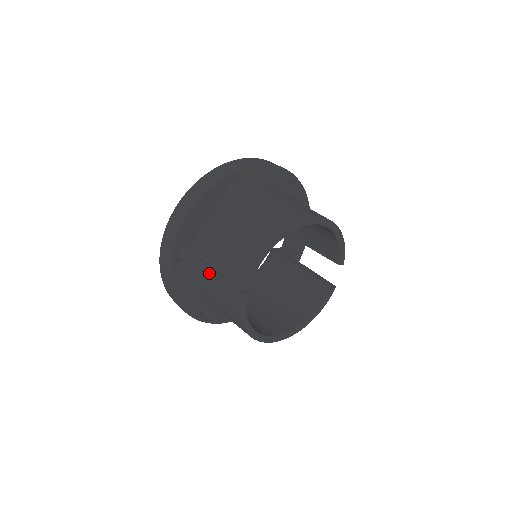
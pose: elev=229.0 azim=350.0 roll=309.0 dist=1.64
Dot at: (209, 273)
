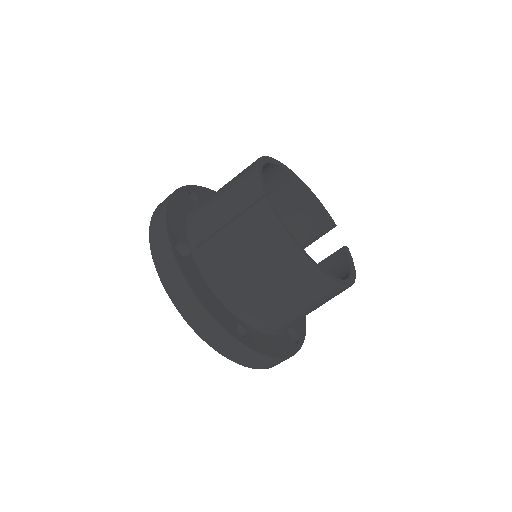
Dot at: (220, 238)
